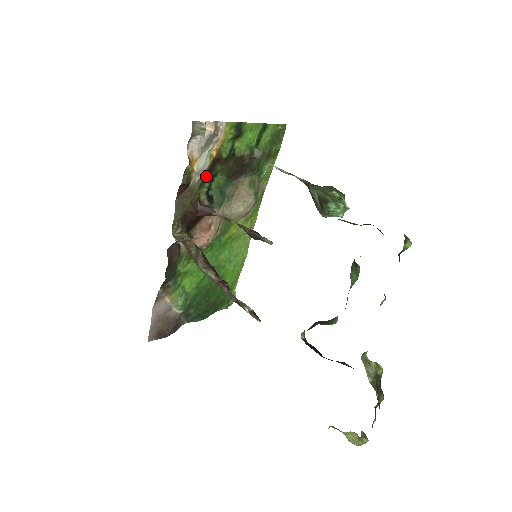
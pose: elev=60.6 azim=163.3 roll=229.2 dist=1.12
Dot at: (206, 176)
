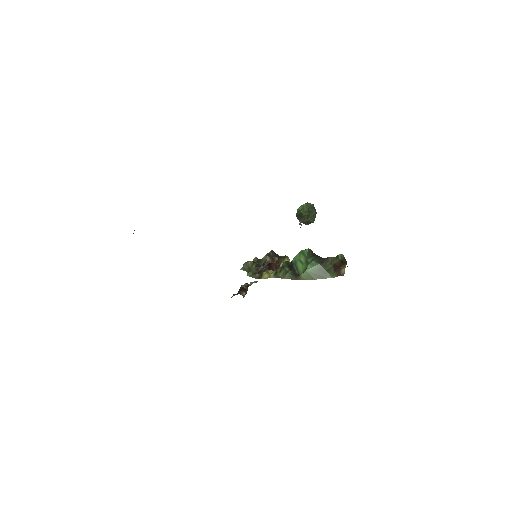
Dot at: occluded
